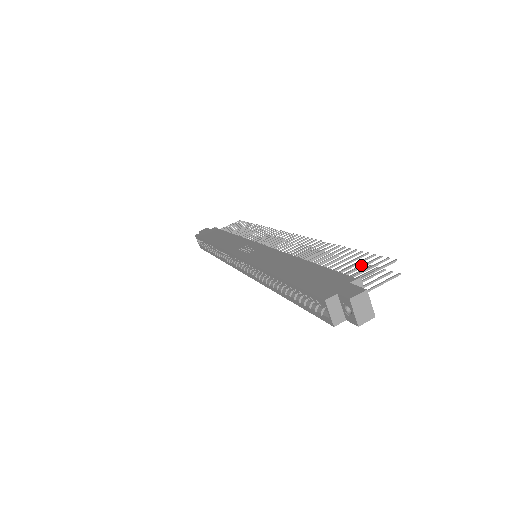
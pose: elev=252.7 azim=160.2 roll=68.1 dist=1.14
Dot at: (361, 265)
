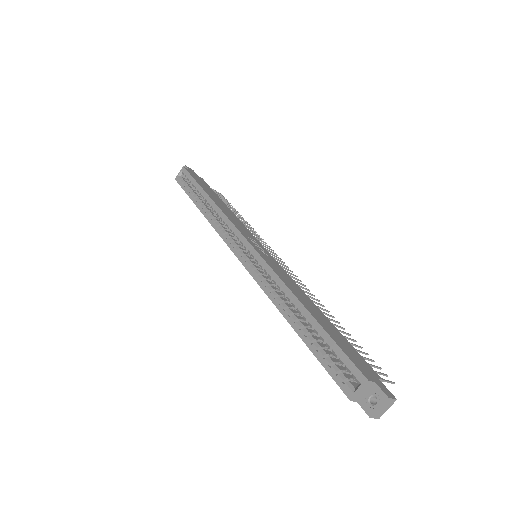
Dot at: (371, 364)
